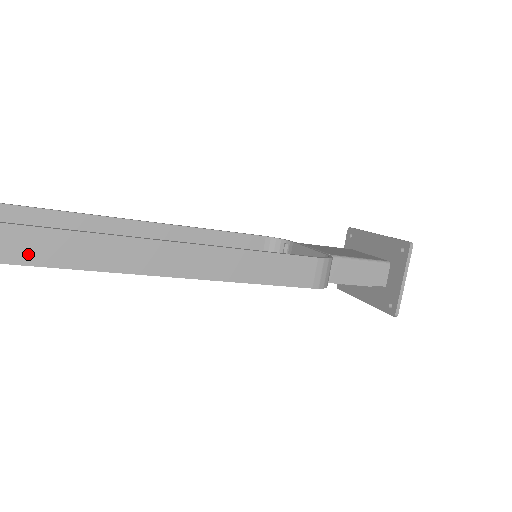
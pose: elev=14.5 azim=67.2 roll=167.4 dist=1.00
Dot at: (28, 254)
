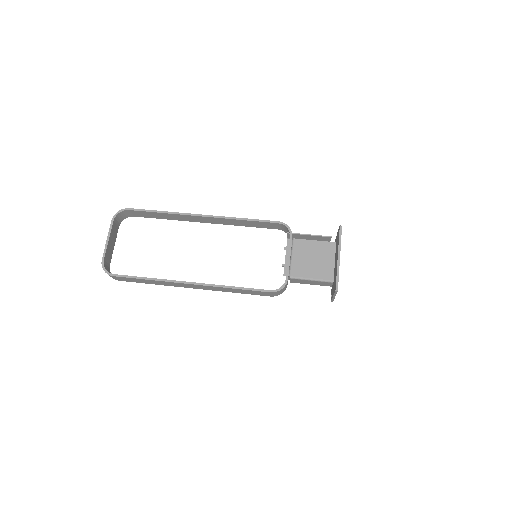
Dot at: (139, 282)
